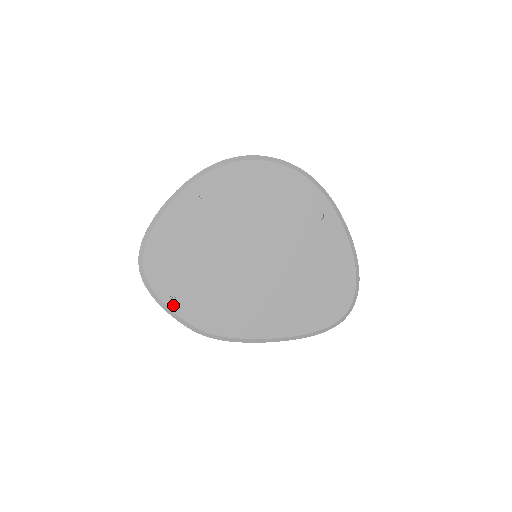
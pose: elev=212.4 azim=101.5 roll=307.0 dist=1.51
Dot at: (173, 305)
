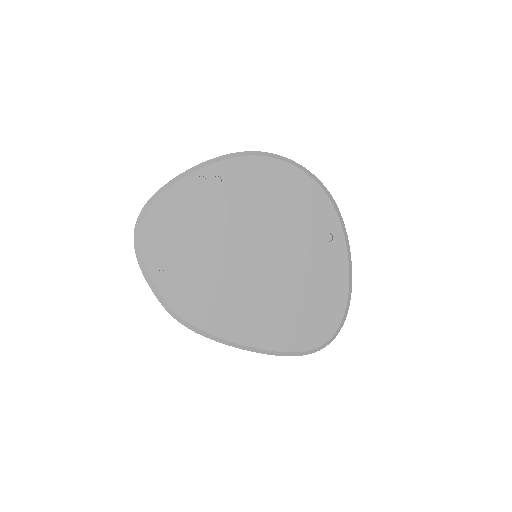
Dot at: (157, 278)
